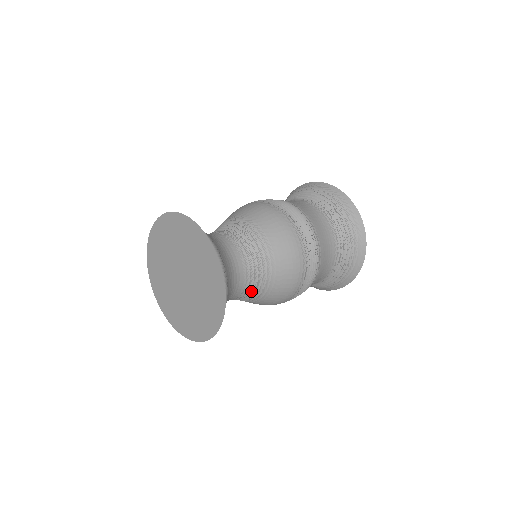
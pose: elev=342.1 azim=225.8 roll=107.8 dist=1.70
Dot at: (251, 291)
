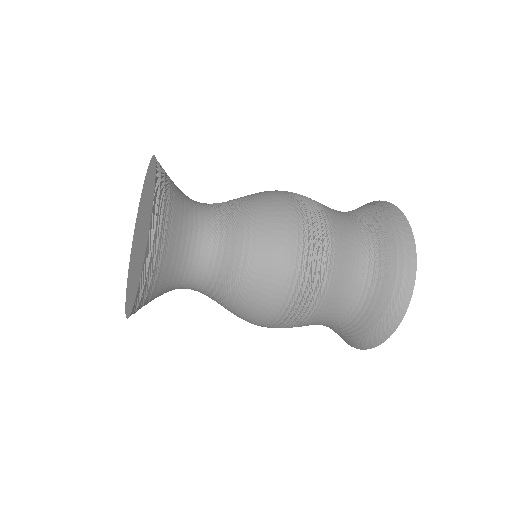
Dot at: (228, 239)
